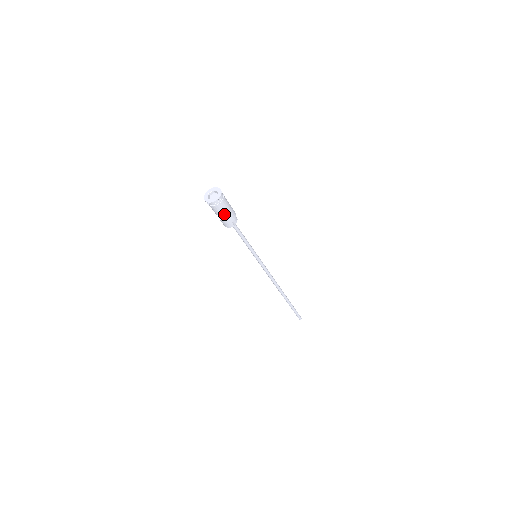
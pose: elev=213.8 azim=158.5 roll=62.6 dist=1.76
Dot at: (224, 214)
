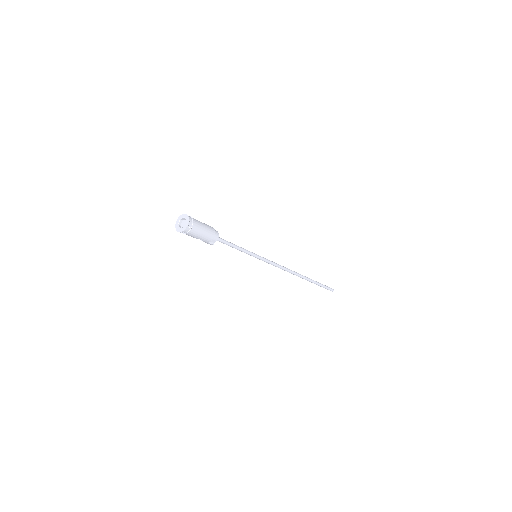
Dot at: (197, 238)
